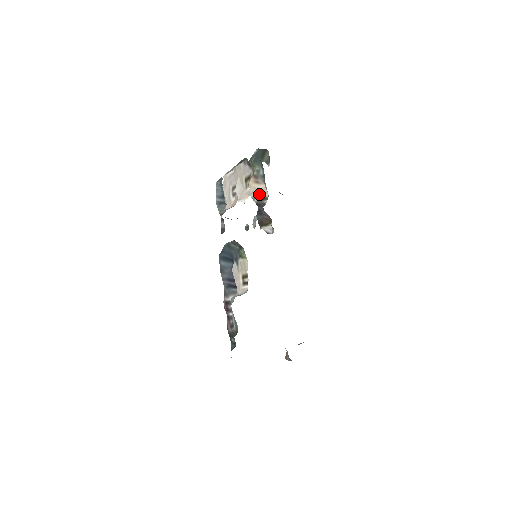
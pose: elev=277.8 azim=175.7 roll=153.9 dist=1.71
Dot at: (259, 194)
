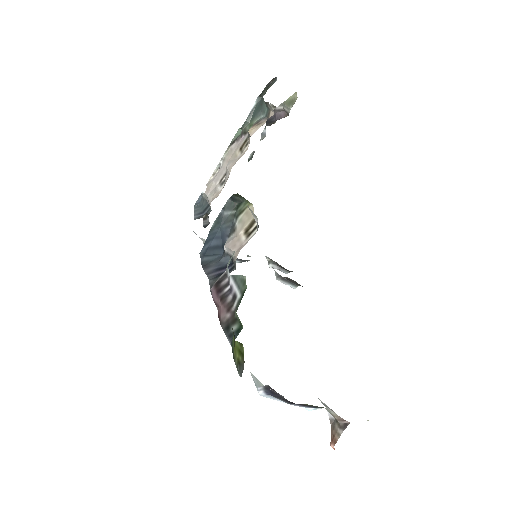
Dot at: occluded
